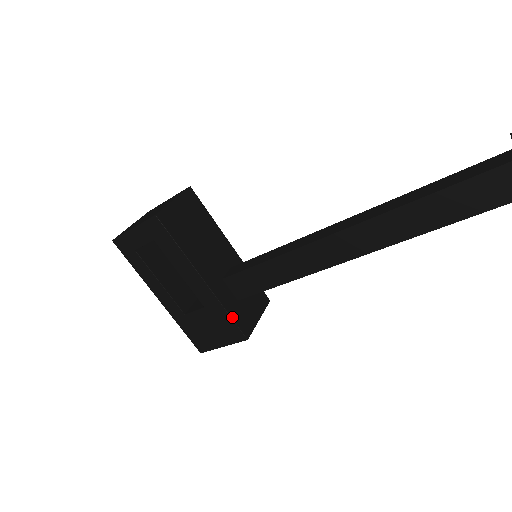
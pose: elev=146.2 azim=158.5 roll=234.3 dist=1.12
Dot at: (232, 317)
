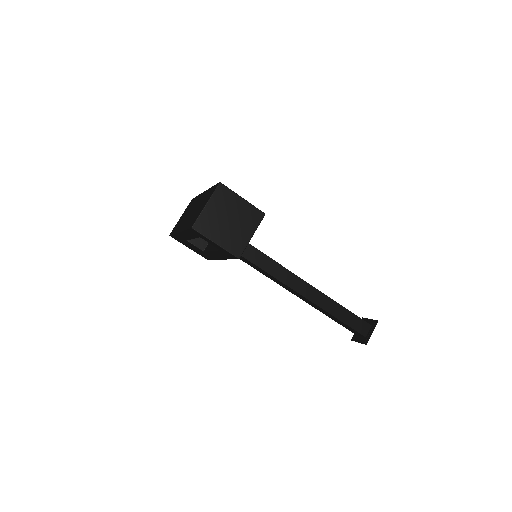
Dot at: occluded
